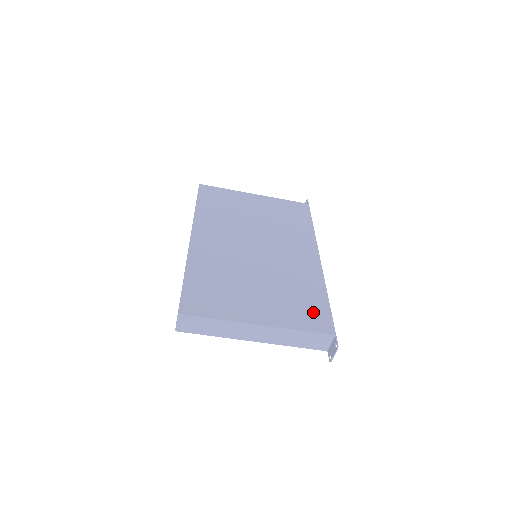
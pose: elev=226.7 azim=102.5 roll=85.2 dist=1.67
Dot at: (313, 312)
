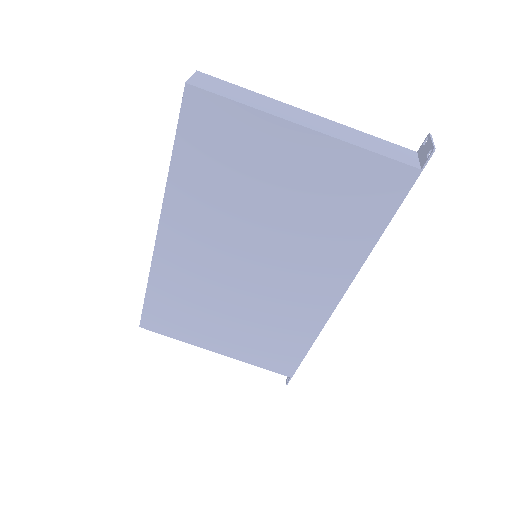
Dot at: occluded
